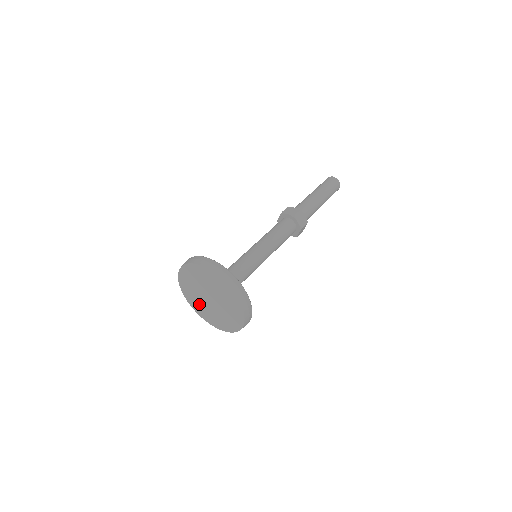
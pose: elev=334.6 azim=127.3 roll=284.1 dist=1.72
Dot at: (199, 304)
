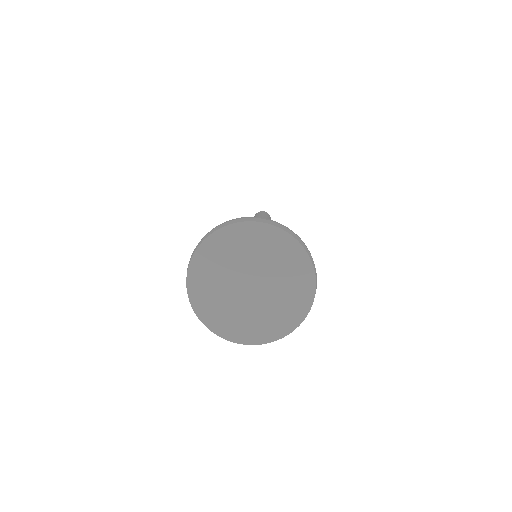
Dot at: (222, 307)
